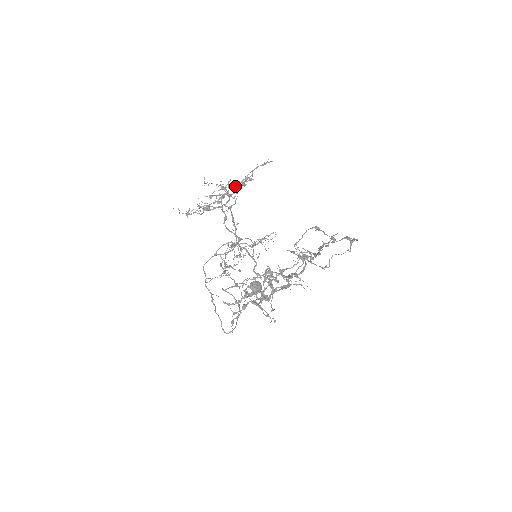
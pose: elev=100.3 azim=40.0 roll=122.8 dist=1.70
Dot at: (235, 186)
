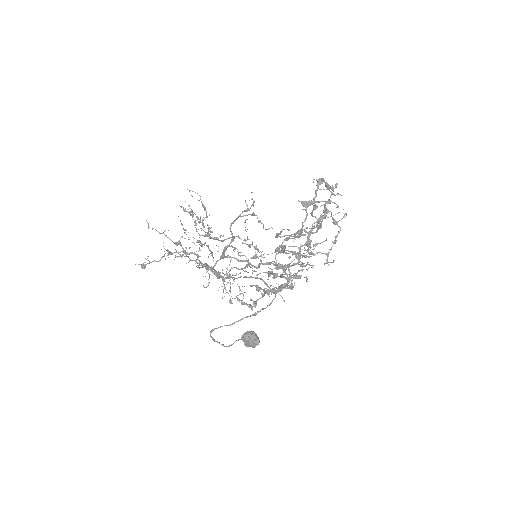
Dot at: (203, 230)
